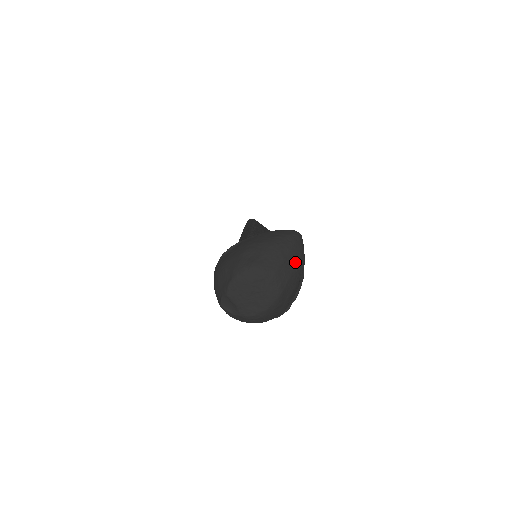
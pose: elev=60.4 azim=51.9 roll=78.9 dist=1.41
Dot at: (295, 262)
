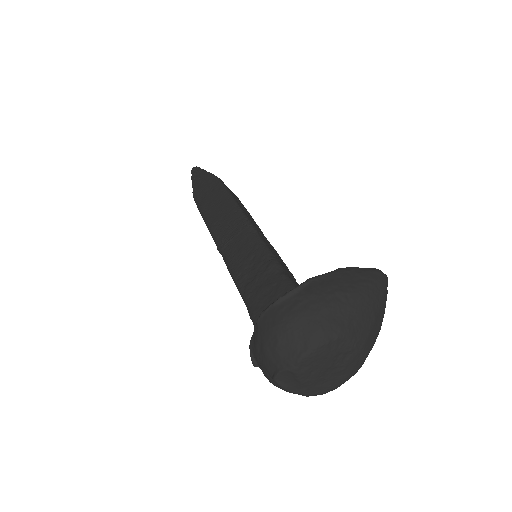
Dot at: (382, 320)
